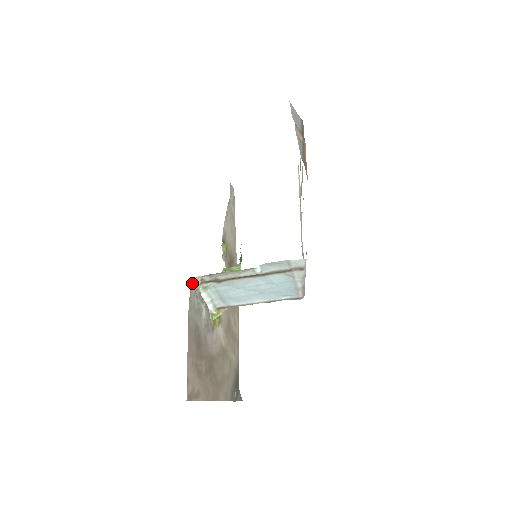
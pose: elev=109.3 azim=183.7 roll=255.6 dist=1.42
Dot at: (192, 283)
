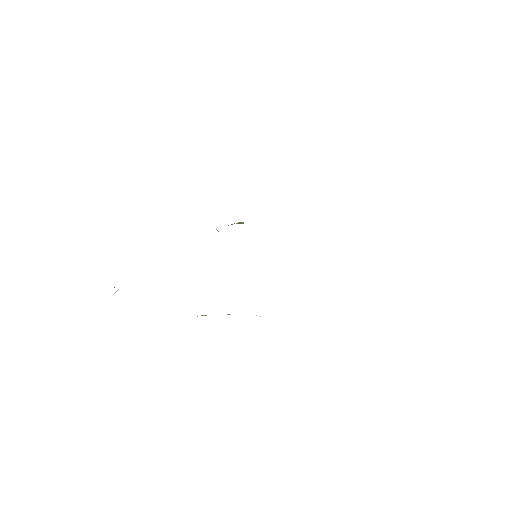
Dot at: occluded
